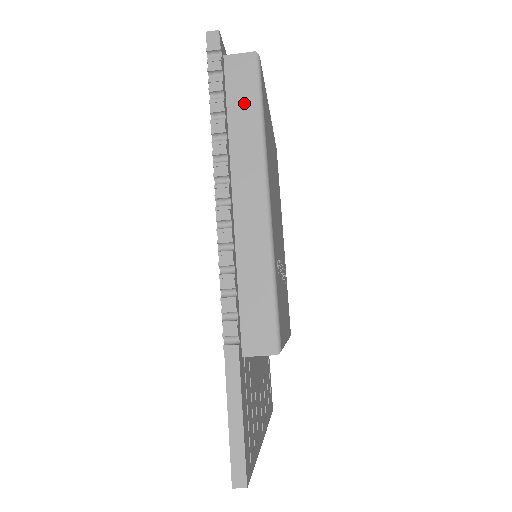
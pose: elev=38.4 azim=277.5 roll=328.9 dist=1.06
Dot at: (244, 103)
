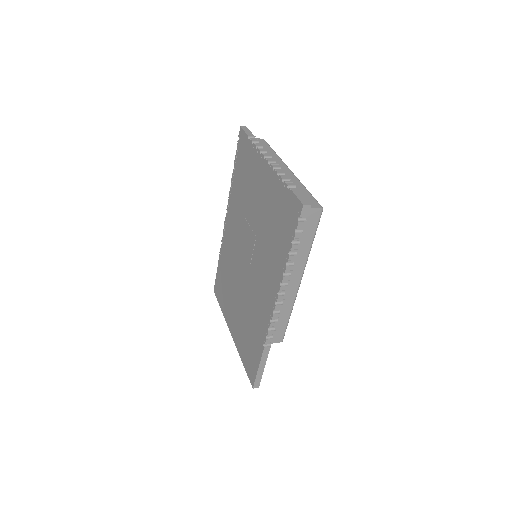
Dot at: (306, 237)
